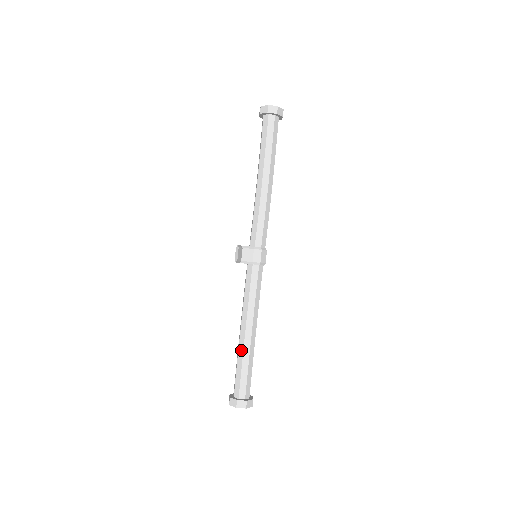
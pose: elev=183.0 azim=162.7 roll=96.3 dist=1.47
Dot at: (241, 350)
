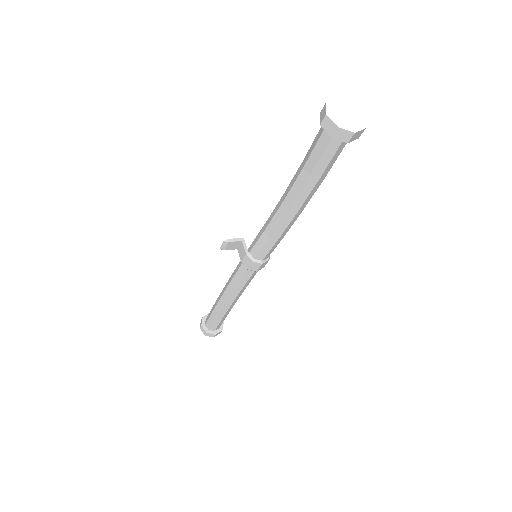
Dot at: (216, 304)
